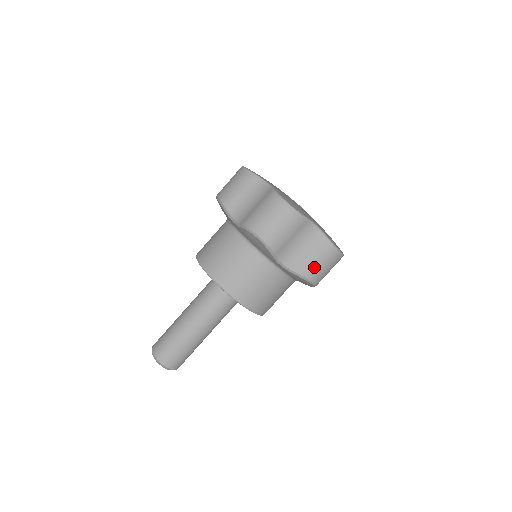
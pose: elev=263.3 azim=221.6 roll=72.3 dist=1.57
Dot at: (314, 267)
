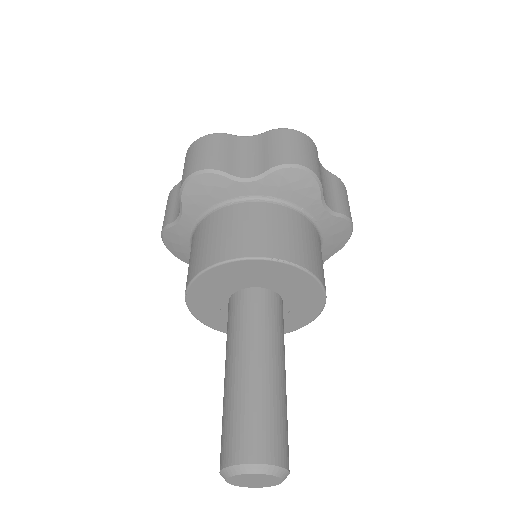
Dot at: (347, 206)
